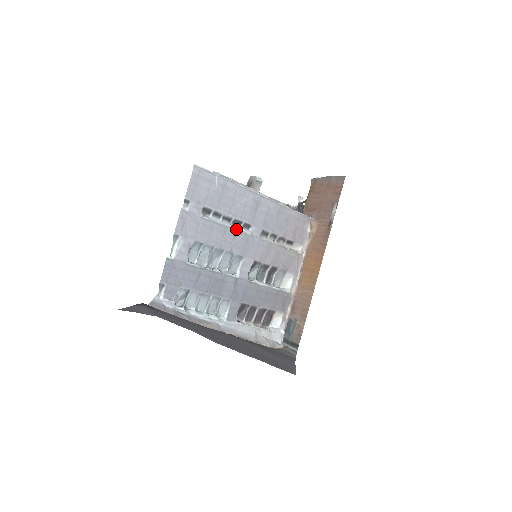
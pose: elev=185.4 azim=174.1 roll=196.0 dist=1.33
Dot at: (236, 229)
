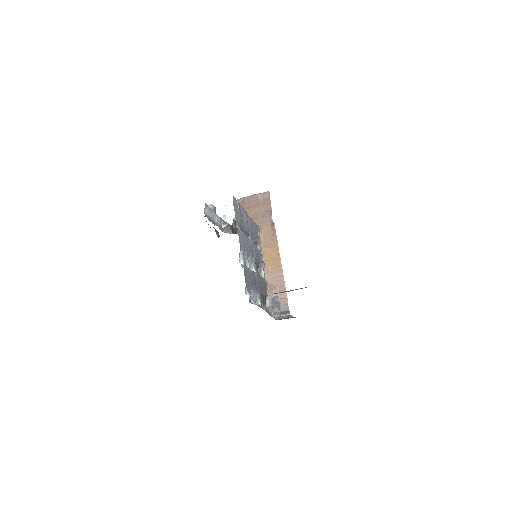
Dot at: occluded
